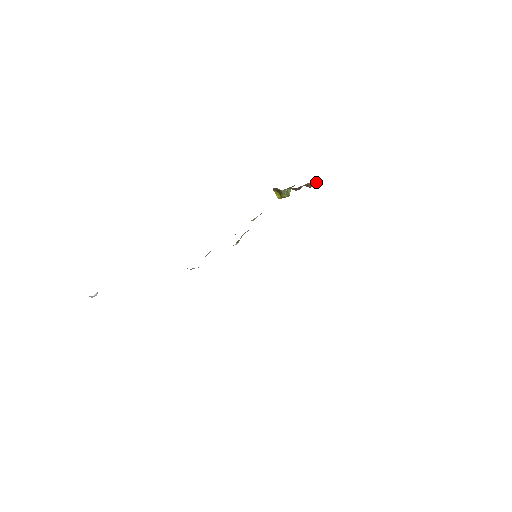
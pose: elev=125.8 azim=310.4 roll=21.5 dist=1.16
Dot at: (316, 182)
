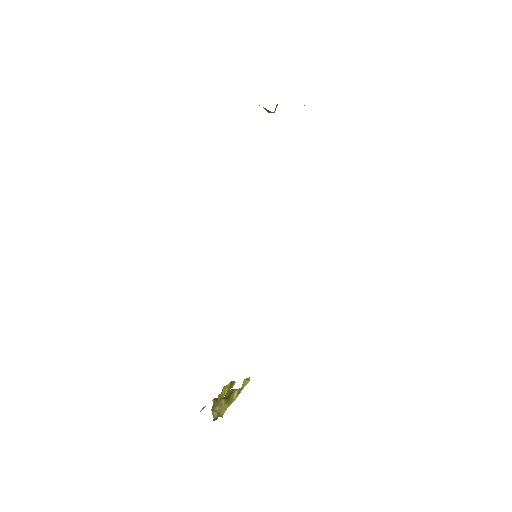
Dot at: occluded
